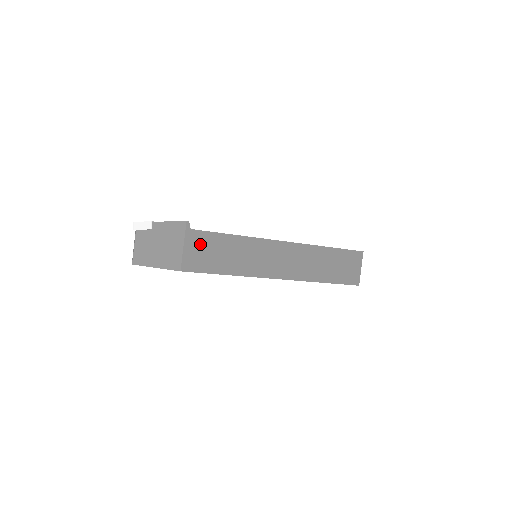
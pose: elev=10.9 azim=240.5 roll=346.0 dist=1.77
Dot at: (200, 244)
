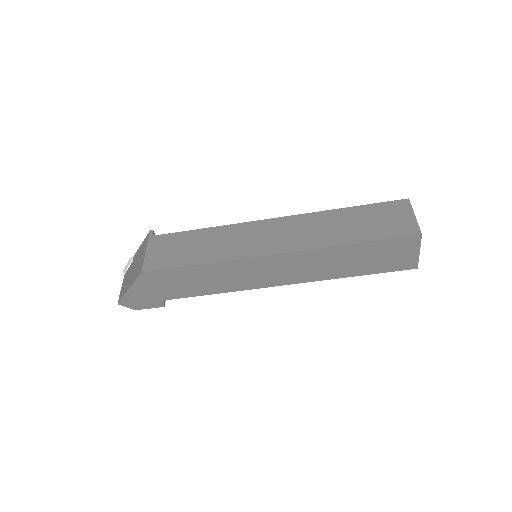
Dot at: (165, 245)
